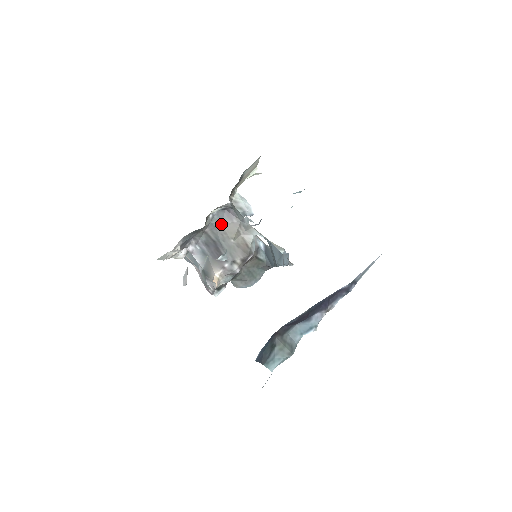
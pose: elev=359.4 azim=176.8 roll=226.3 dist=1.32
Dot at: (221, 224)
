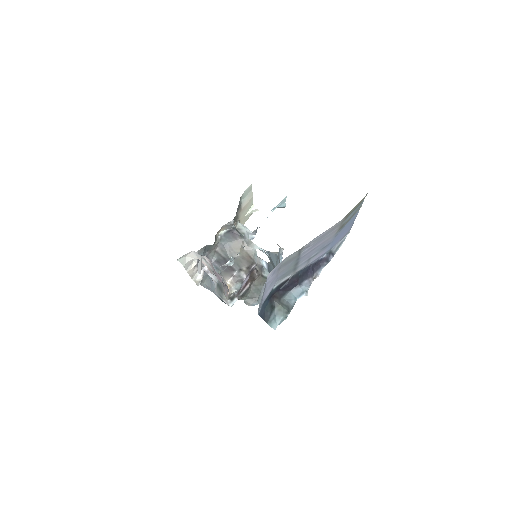
Dot at: (228, 243)
